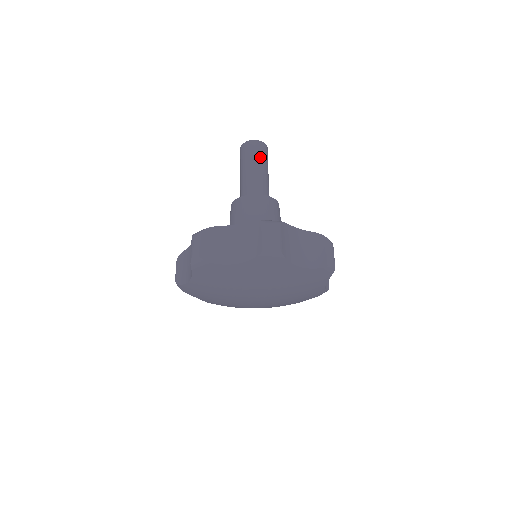
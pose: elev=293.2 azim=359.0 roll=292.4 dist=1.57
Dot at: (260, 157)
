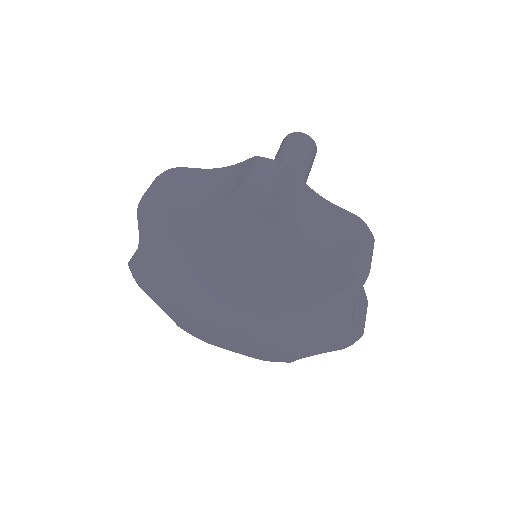
Dot at: (301, 148)
